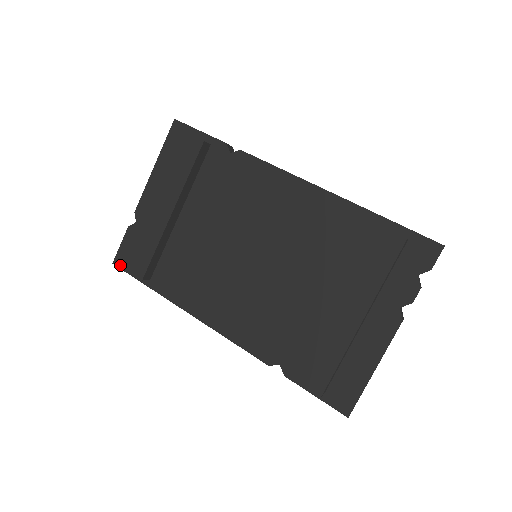
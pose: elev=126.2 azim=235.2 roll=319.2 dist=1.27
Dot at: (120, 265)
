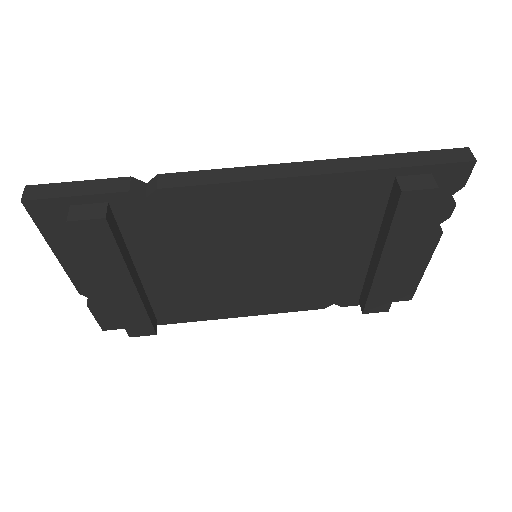
Dot at: (113, 328)
